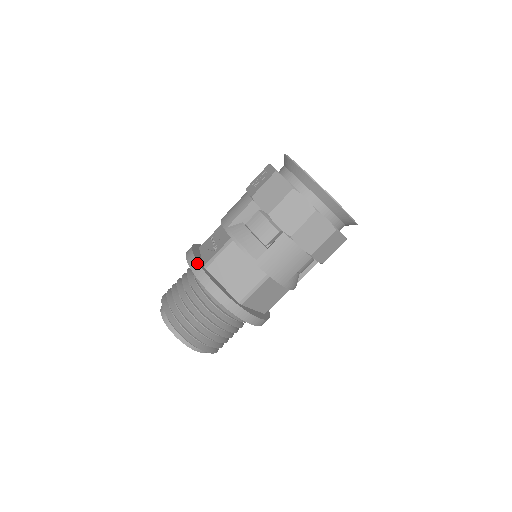
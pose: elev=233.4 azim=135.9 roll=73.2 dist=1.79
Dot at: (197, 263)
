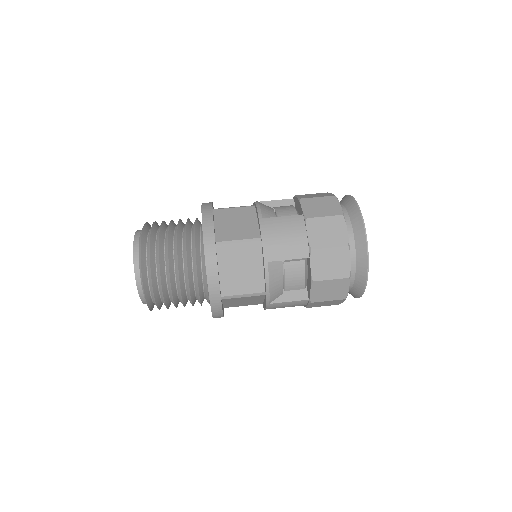
Dot at: (211, 202)
